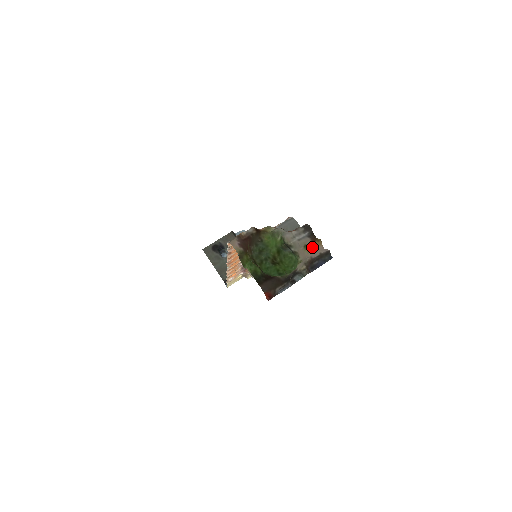
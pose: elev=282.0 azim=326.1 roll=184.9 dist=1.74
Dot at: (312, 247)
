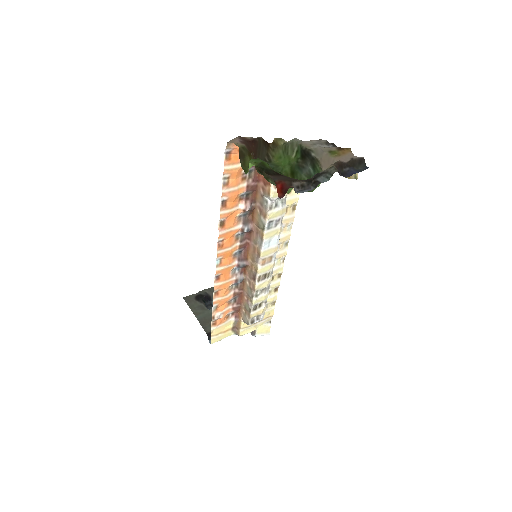
Dot at: (340, 153)
